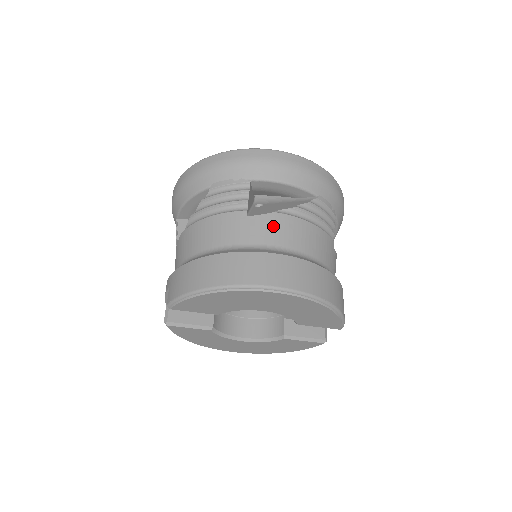
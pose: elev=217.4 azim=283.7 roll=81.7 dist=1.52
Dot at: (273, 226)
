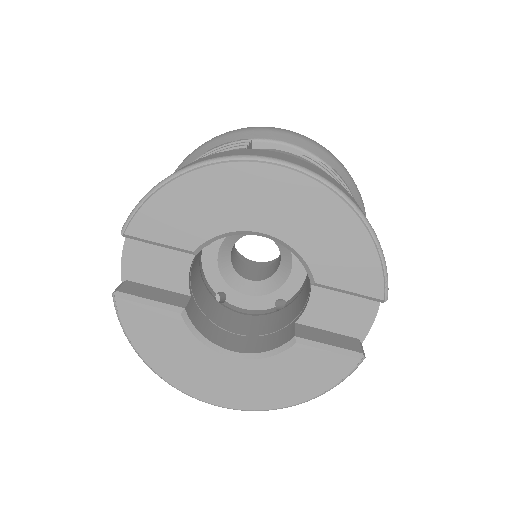
Dot at: occluded
